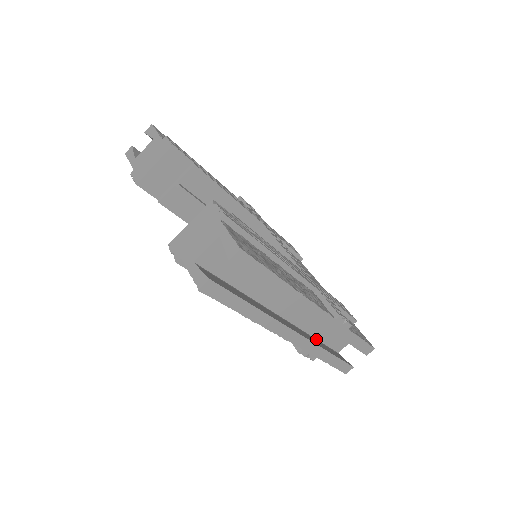
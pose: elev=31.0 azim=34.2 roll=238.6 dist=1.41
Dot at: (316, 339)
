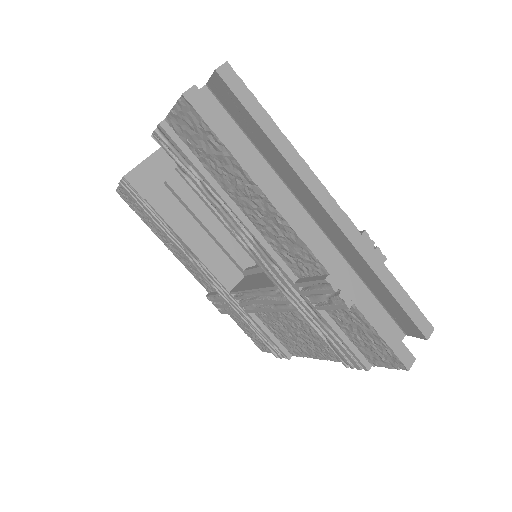
Dot at: occluded
